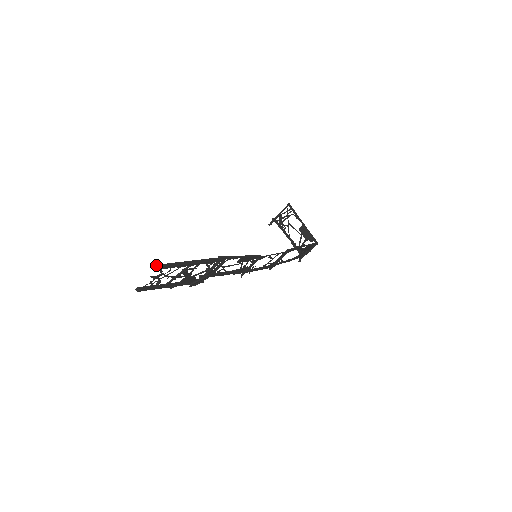
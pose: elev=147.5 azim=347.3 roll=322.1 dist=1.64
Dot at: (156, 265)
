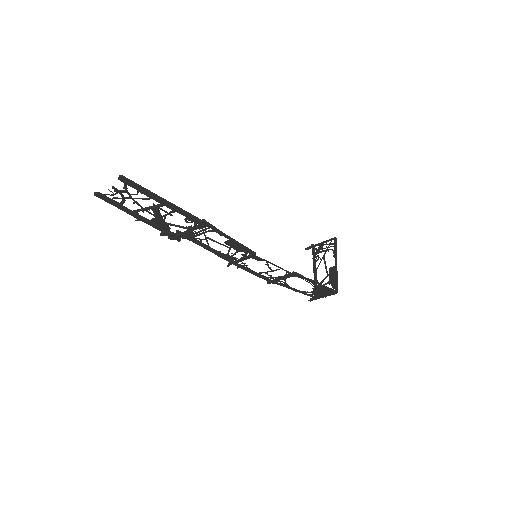
Dot at: (121, 175)
